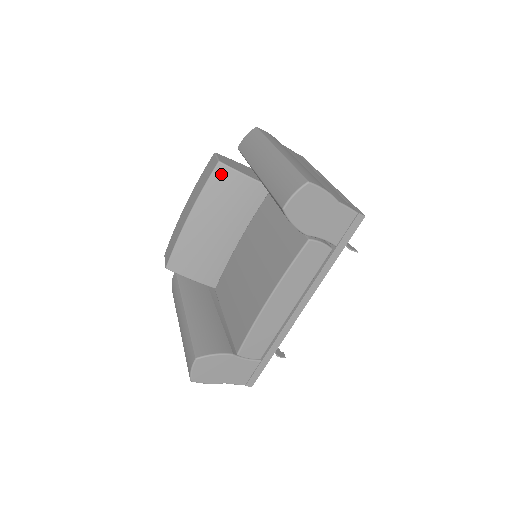
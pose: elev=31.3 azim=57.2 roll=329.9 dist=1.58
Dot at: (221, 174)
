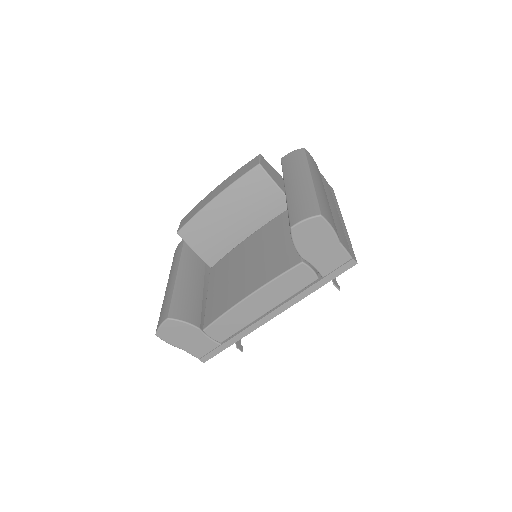
Dot at: (257, 175)
